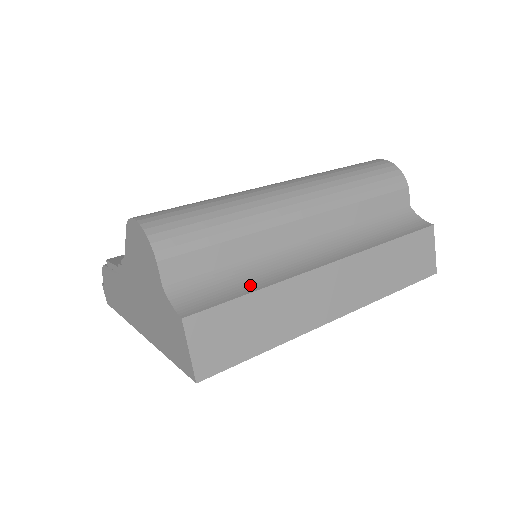
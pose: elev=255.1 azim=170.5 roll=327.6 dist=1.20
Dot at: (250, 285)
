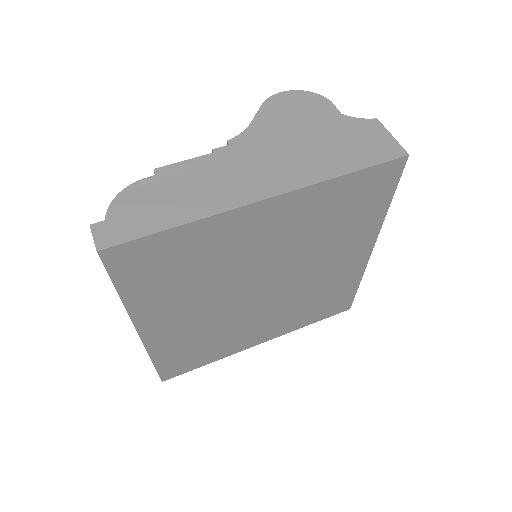
Dot at: occluded
